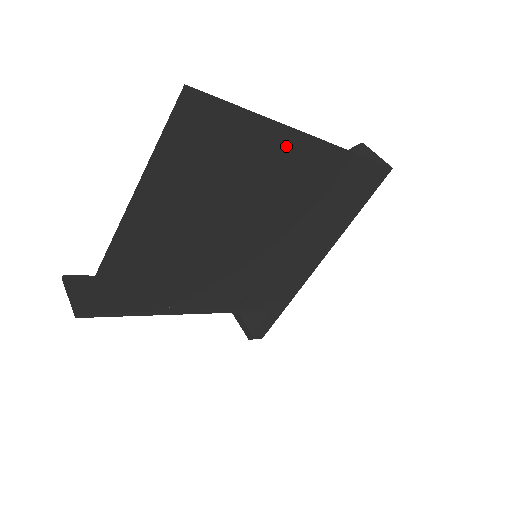
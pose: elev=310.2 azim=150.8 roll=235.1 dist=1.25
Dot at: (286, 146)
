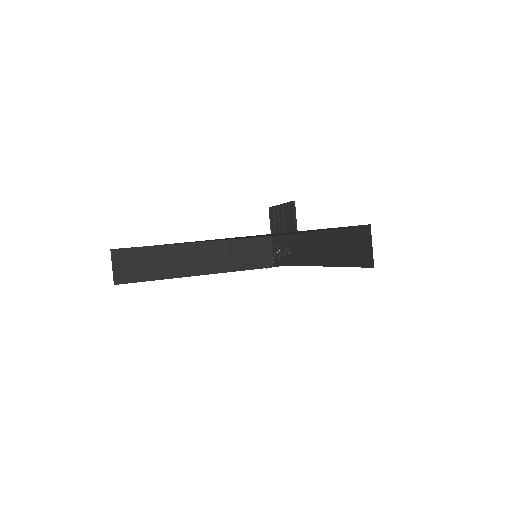
Dot at: occluded
